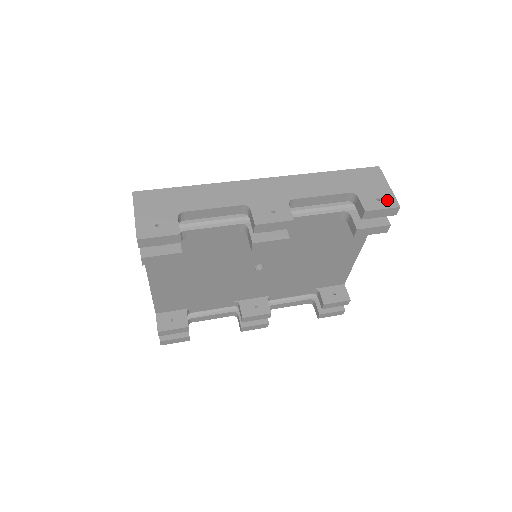
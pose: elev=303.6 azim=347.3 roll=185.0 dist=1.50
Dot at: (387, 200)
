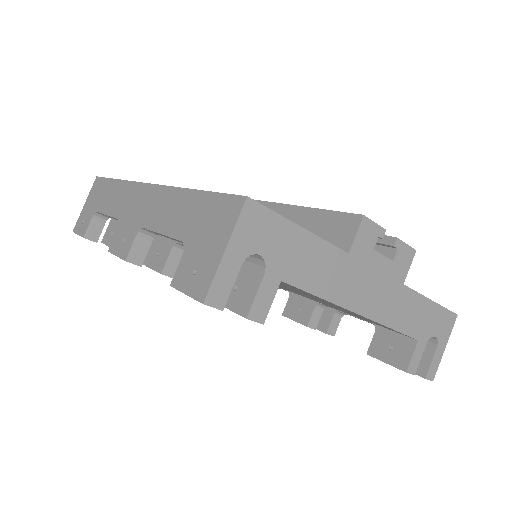
Dot at: (200, 279)
